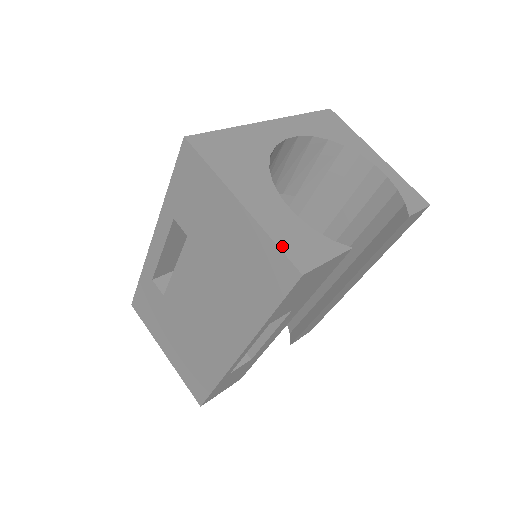
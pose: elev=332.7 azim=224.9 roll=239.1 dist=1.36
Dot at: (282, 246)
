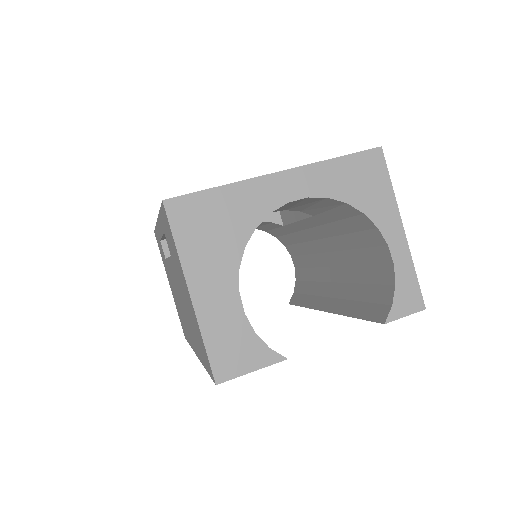
Dot at: (210, 351)
